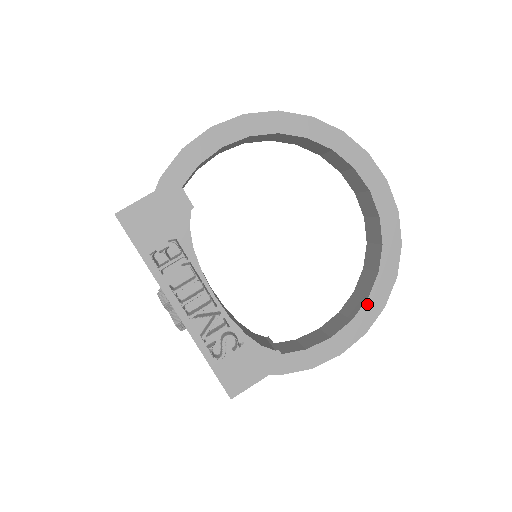
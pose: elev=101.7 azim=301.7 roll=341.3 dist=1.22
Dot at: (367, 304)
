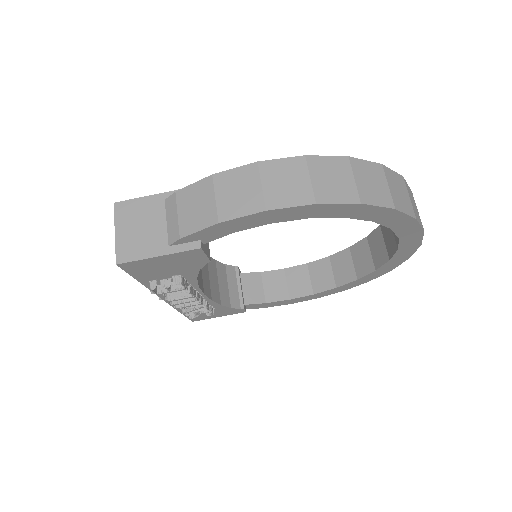
Dot at: (332, 290)
